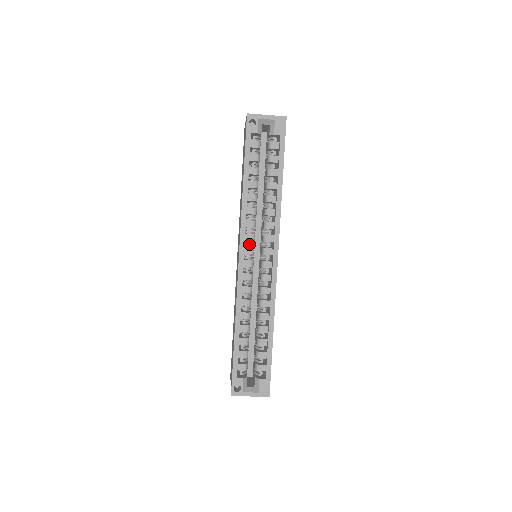
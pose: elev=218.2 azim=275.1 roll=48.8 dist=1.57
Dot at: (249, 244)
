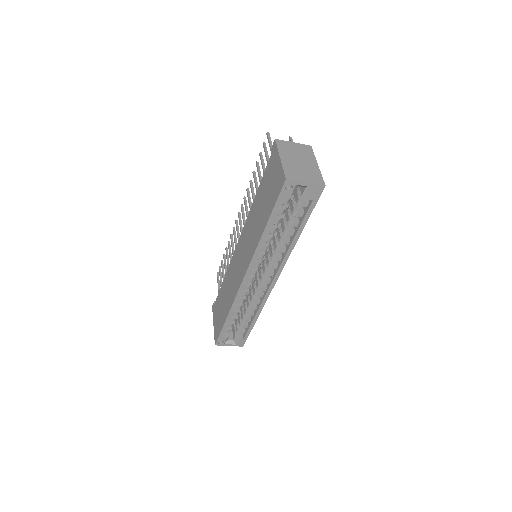
Dot at: (254, 266)
